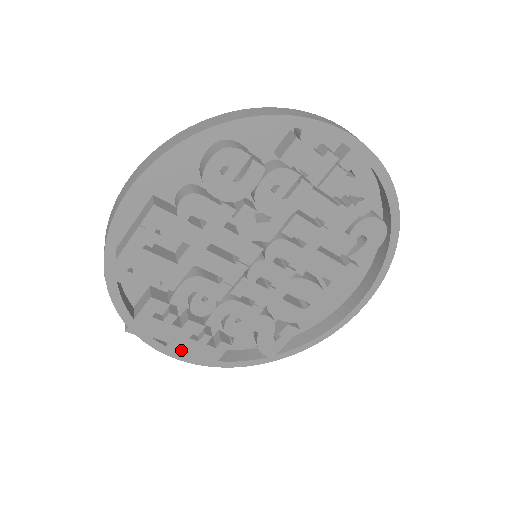
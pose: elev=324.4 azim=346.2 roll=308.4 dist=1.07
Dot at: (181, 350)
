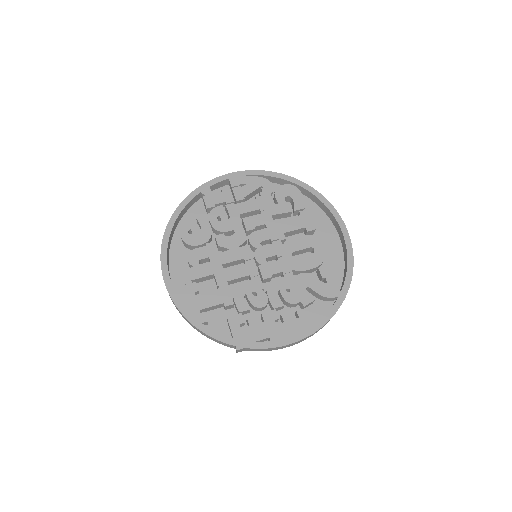
Dot at: (282, 337)
